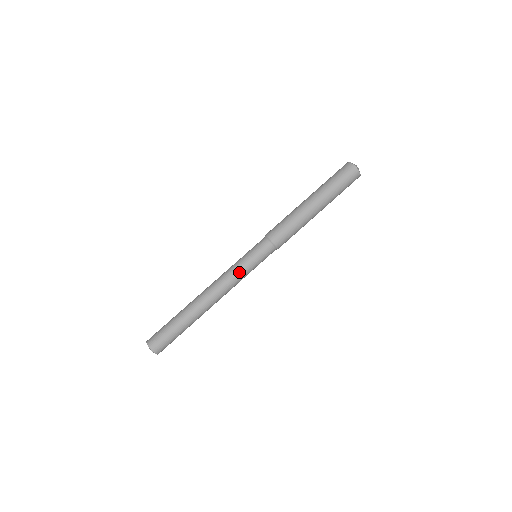
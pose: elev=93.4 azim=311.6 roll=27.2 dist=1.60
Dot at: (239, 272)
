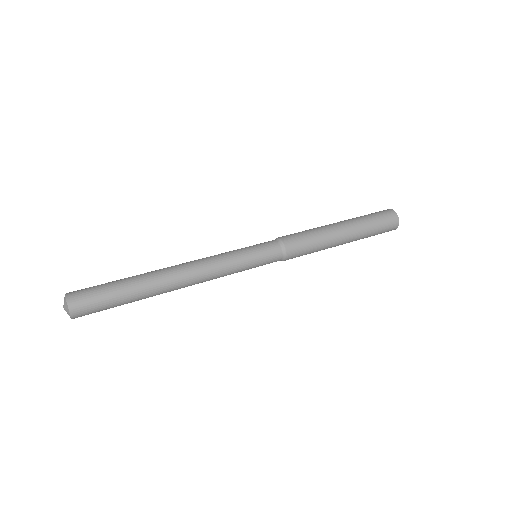
Dot at: (228, 255)
